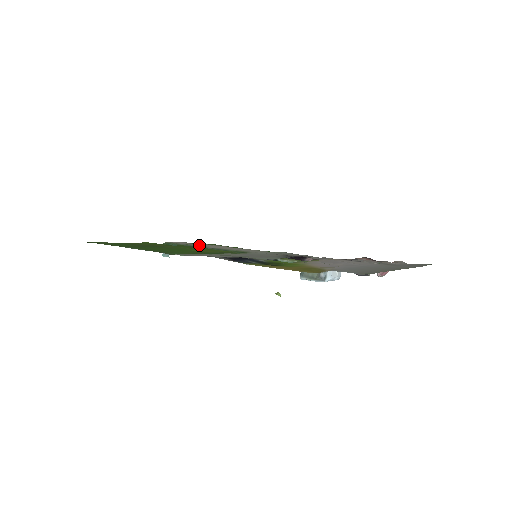
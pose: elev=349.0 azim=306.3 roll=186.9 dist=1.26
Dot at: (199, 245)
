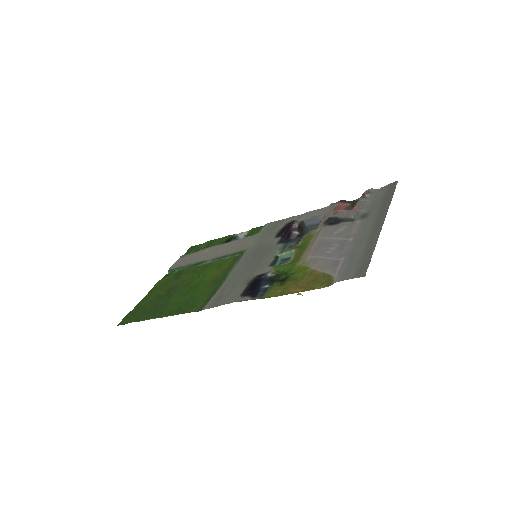
Dot at: (199, 259)
